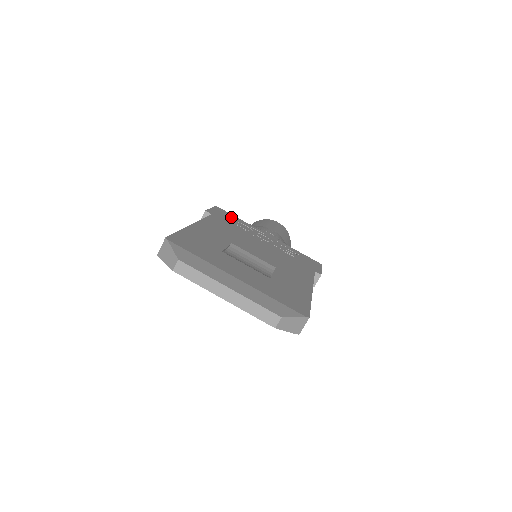
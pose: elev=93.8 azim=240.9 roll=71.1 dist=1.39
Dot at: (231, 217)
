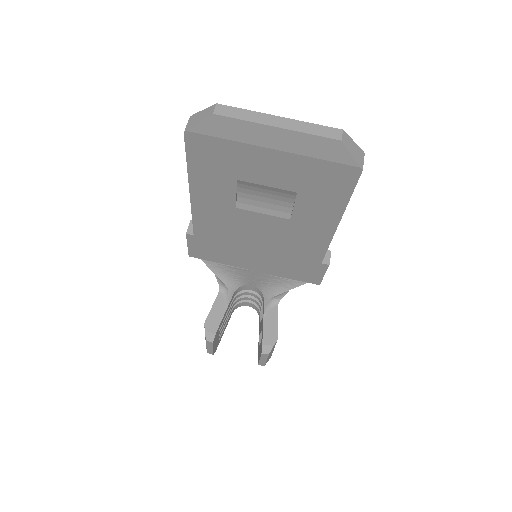
Dot at: occluded
